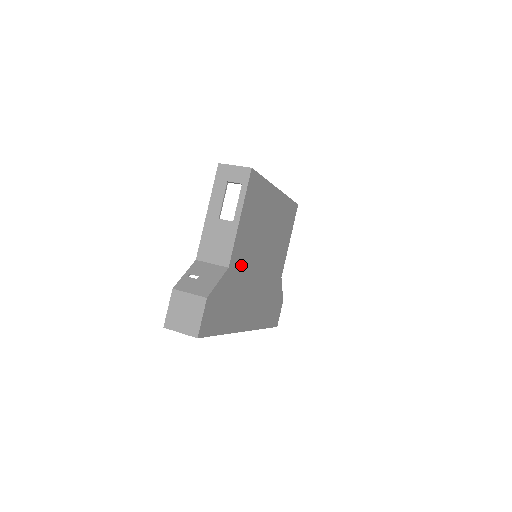
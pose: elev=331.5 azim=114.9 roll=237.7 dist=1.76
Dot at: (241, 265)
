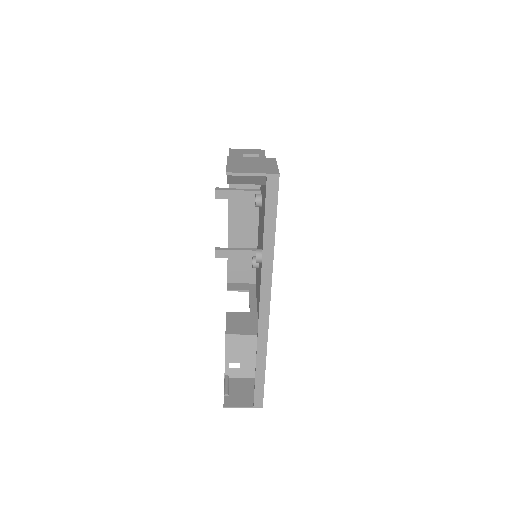
Dot at: occluded
